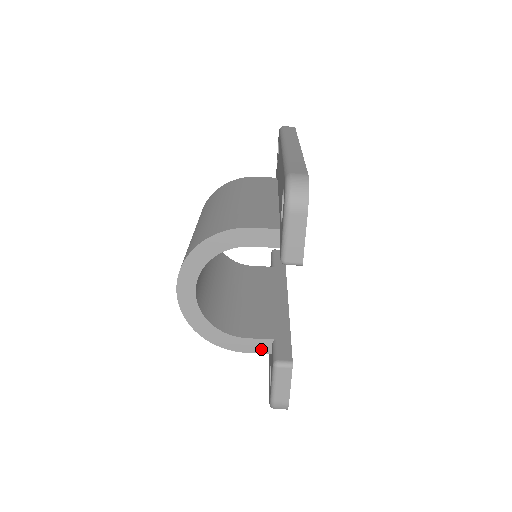
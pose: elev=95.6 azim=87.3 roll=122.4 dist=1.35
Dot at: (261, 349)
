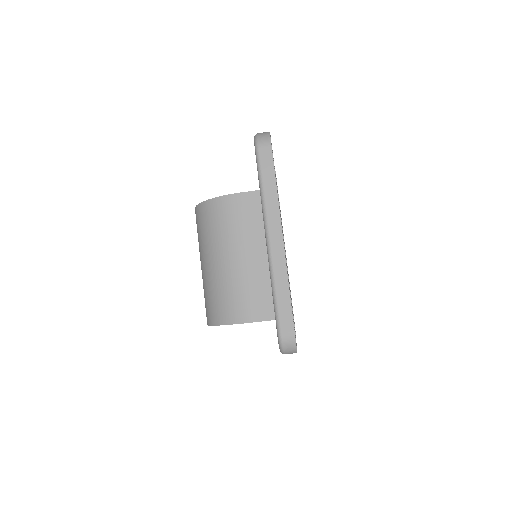
Dot at: occluded
